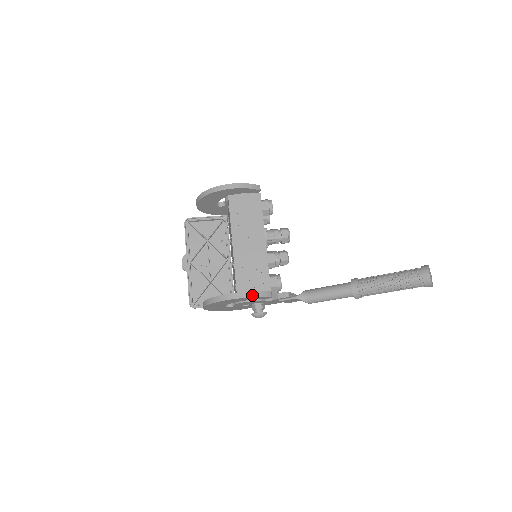
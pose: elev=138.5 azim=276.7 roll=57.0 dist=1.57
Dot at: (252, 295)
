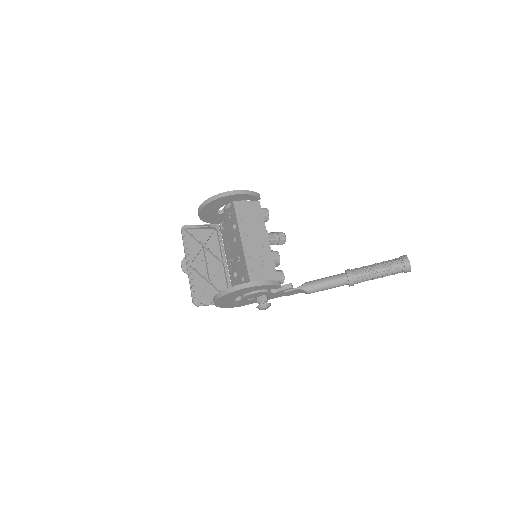
Dot at: (268, 283)
